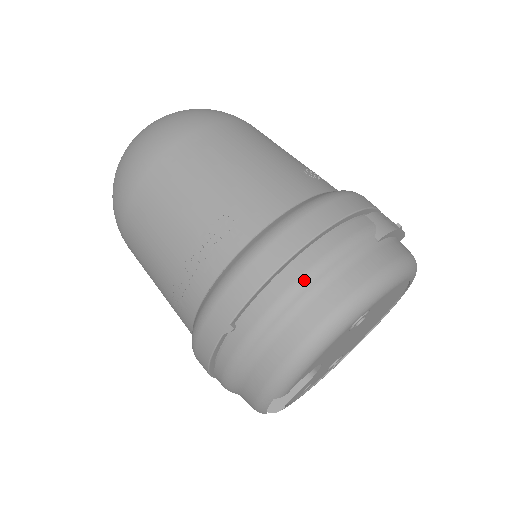
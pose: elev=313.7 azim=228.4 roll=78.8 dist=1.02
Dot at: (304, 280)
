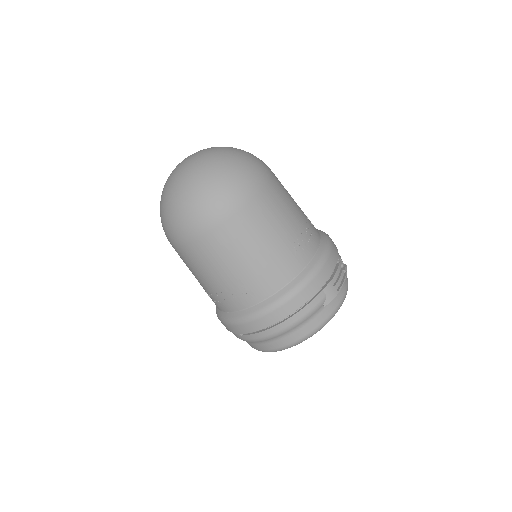
Dot at: (280, 333)
